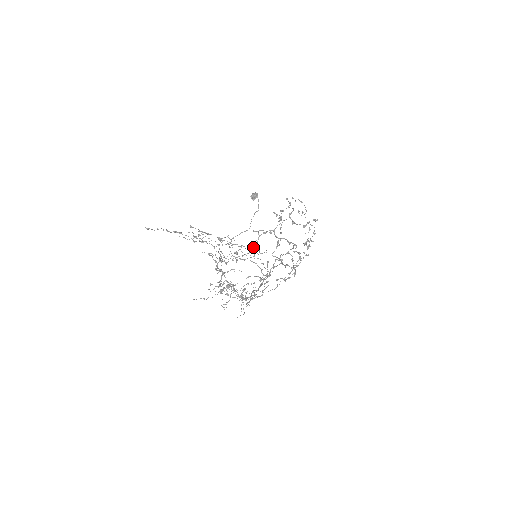
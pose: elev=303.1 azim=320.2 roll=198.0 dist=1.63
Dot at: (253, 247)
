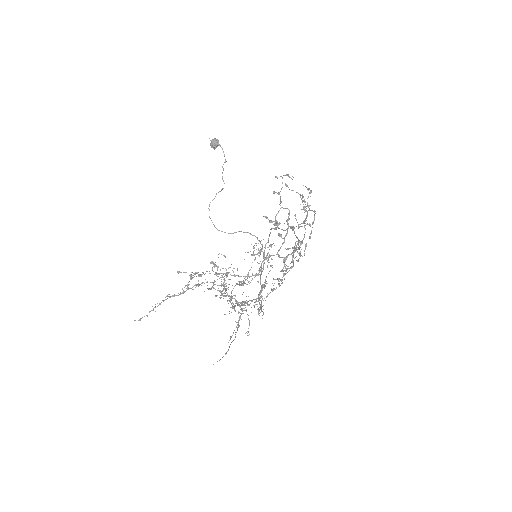
Dot at: occluded
